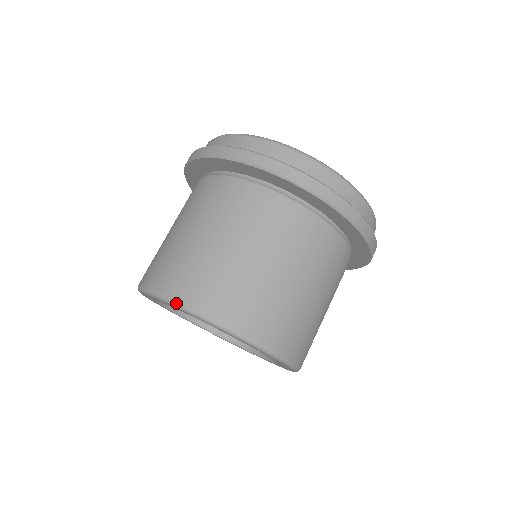
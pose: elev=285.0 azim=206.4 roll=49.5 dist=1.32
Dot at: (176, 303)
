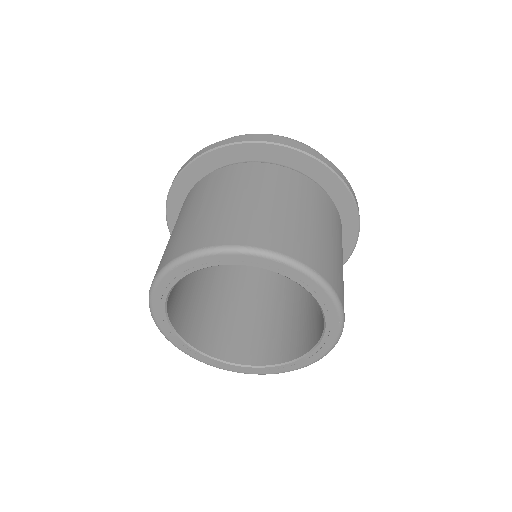
Dot at: (241, 247)
